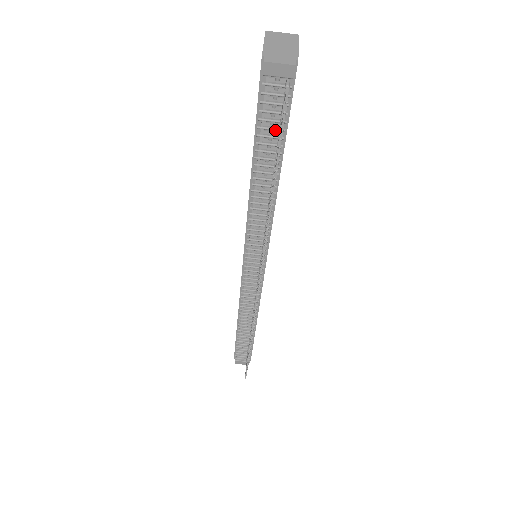
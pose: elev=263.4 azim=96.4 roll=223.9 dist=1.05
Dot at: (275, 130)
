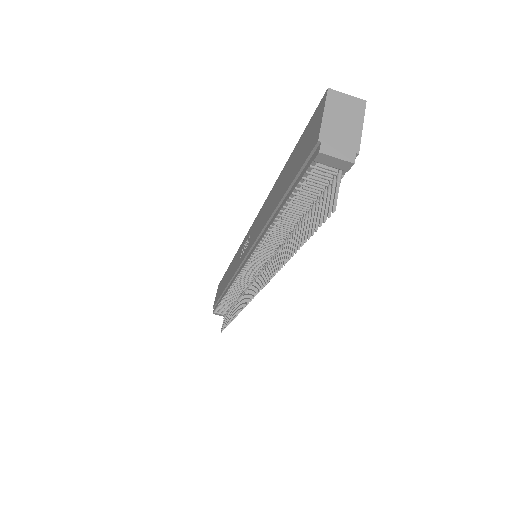
Dot at: (311, 200)
